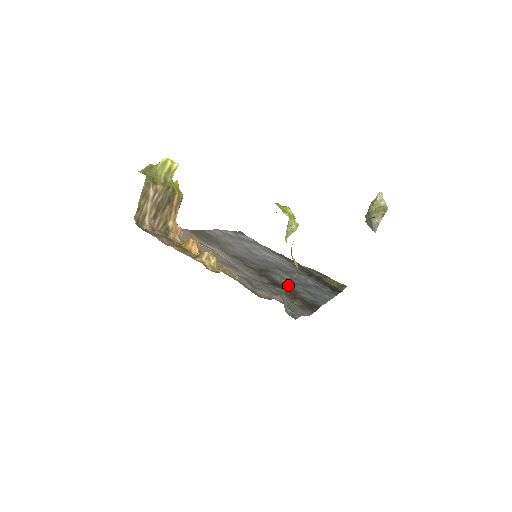
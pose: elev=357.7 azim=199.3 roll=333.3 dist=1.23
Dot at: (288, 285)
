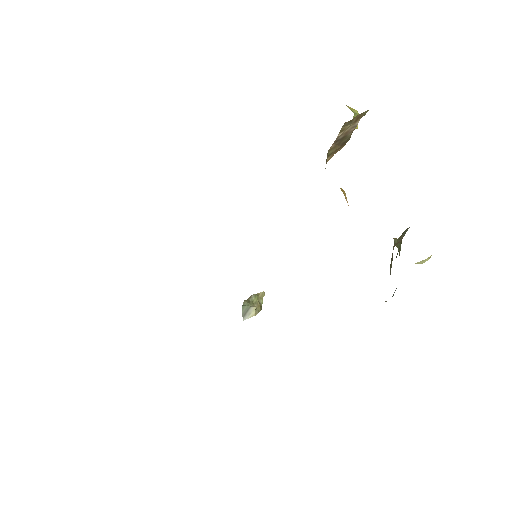
Dot at: occluded
